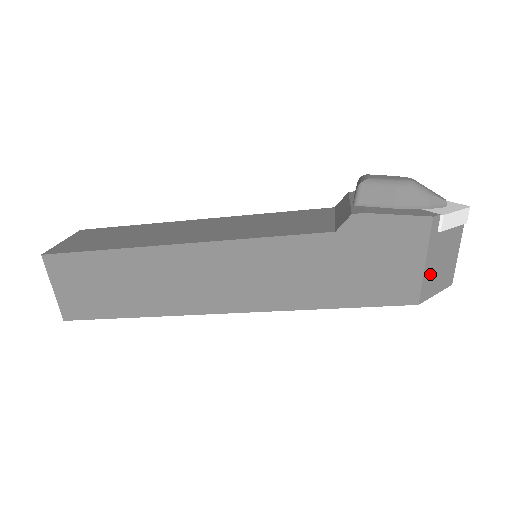
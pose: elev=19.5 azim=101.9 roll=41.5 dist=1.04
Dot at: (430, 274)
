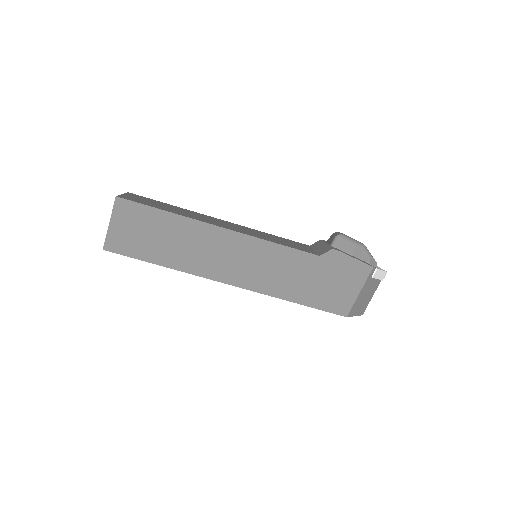
Dot at: (358, 301)
